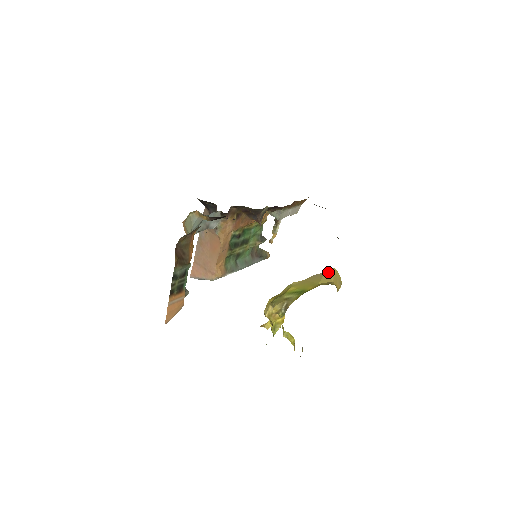
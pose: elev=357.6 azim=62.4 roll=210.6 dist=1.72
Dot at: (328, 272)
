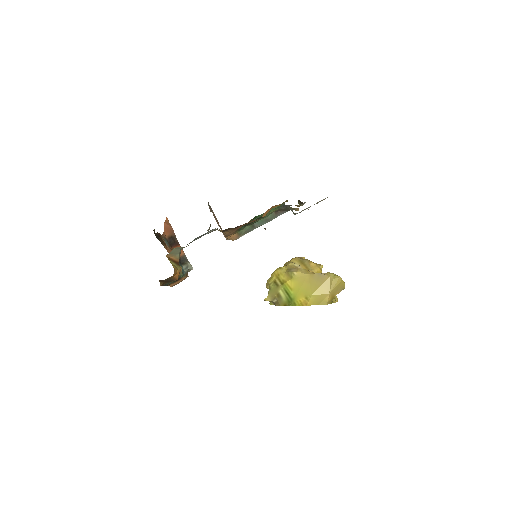
Dot at: (331, 279)
